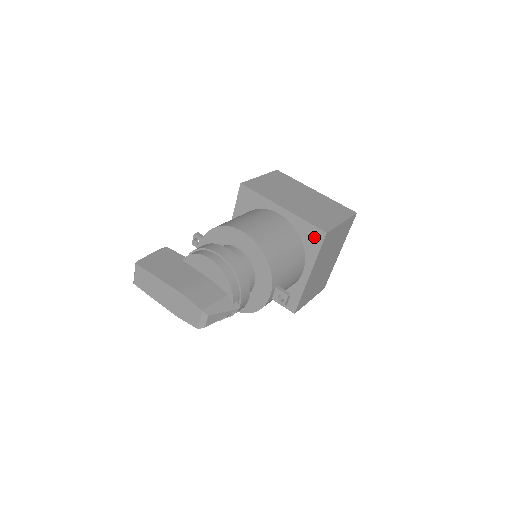
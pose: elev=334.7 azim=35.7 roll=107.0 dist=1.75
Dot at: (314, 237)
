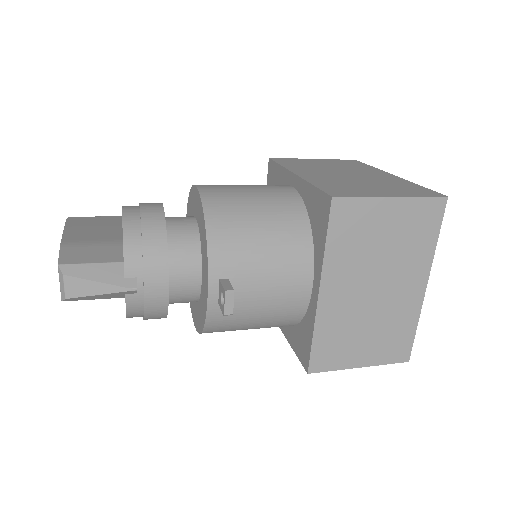
Dot at: (321, 212)
